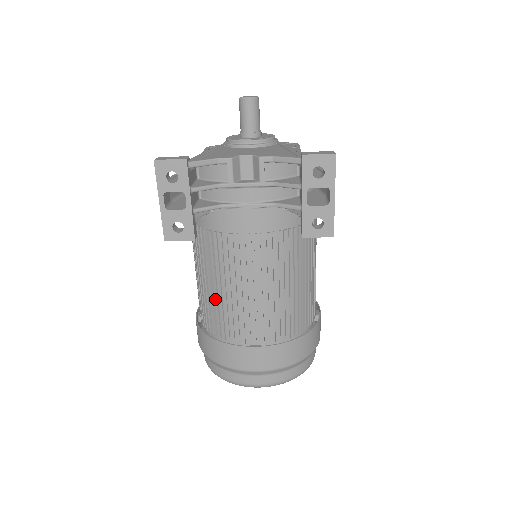
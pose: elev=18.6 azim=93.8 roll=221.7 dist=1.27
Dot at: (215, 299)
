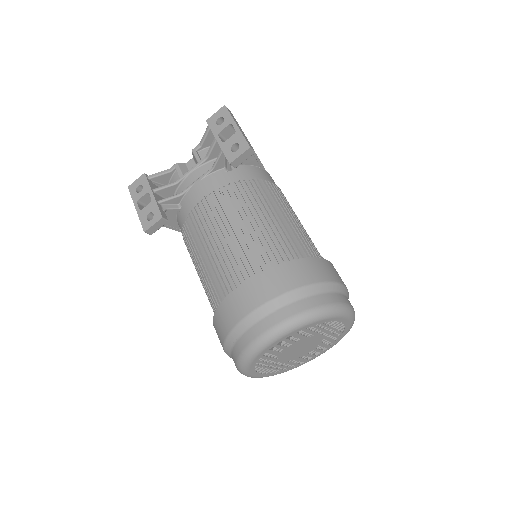
Dot at: (205, 274)
